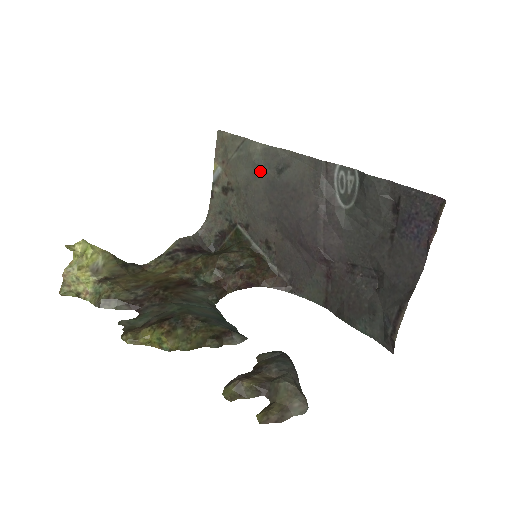
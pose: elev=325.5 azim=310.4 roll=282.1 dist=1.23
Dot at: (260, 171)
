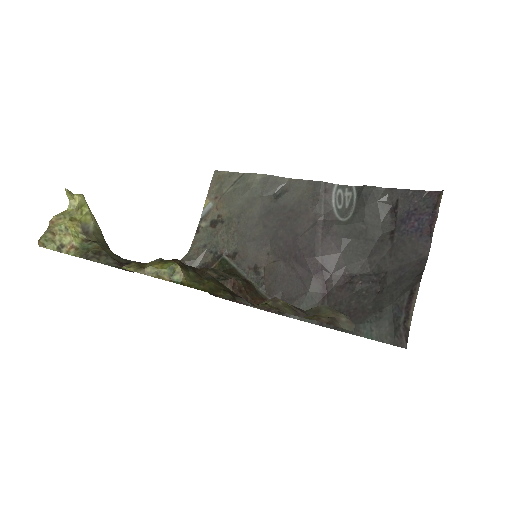
Dot at: (257, 198)
